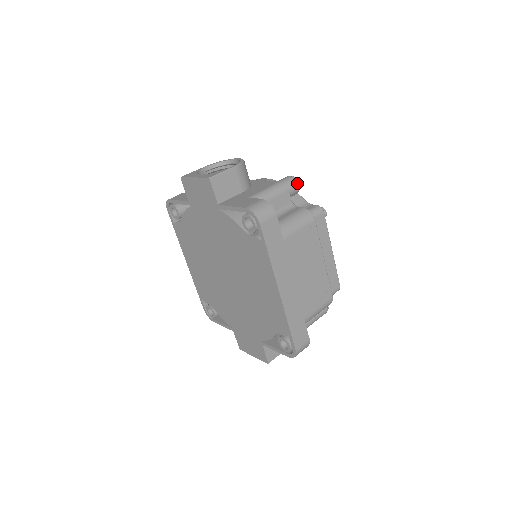
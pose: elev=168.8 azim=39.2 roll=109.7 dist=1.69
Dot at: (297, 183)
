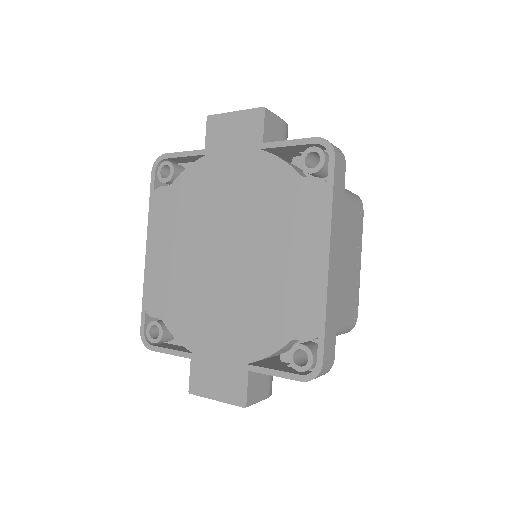
Dot at: occluded
